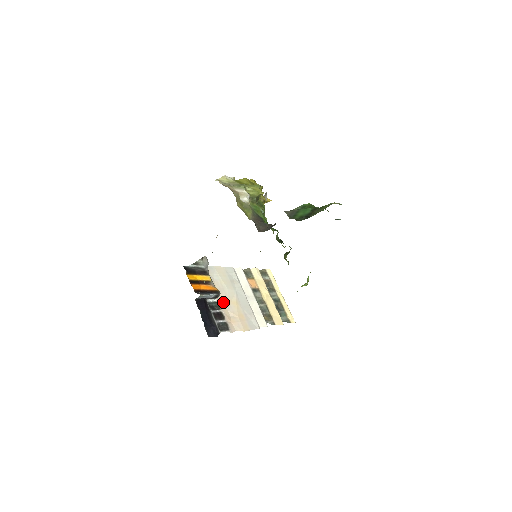
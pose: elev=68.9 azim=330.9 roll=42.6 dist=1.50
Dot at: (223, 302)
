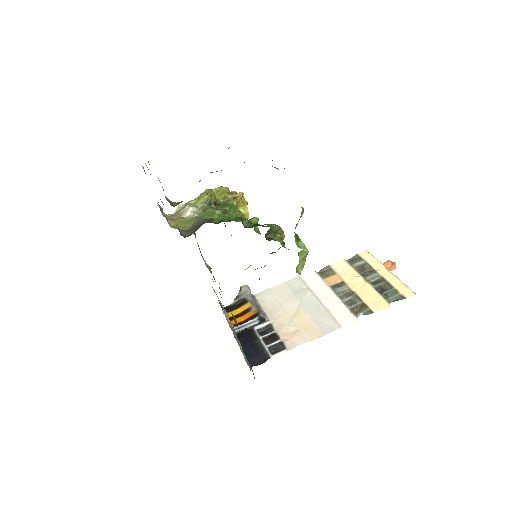
Dot at: (279, 321)
